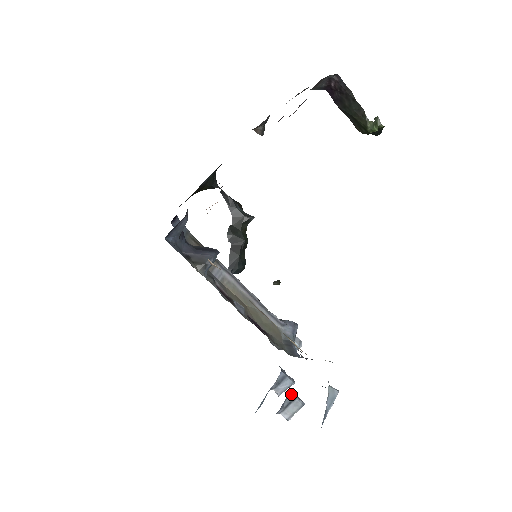
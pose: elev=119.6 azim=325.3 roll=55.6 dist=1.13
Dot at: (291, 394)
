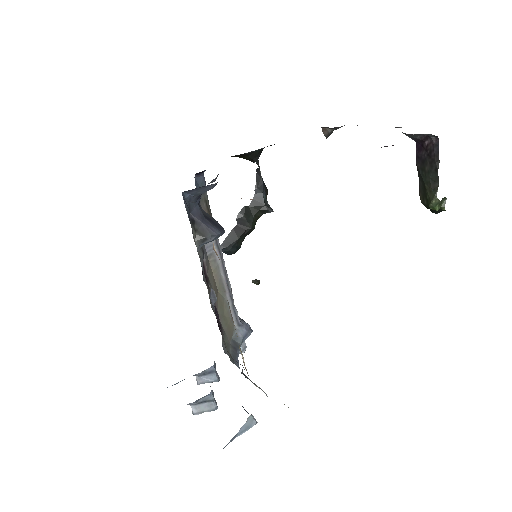
Dot at: (211, 395)
